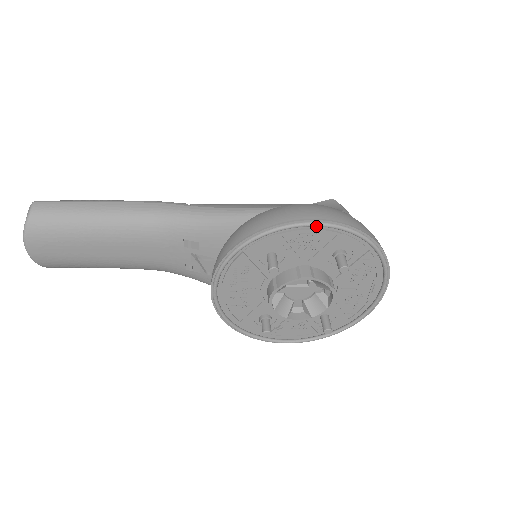
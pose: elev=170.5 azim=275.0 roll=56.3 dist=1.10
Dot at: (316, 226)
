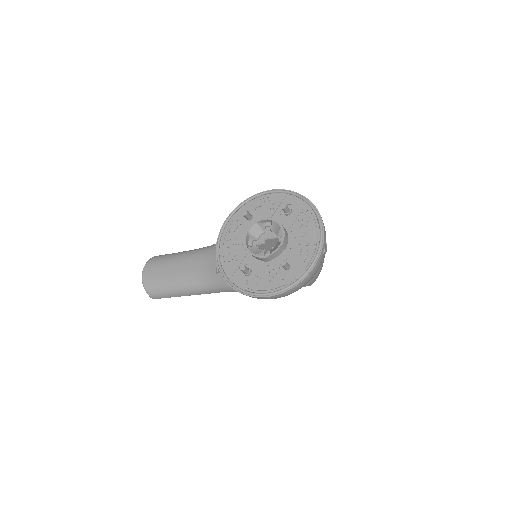
Dot at: (270, 192)
